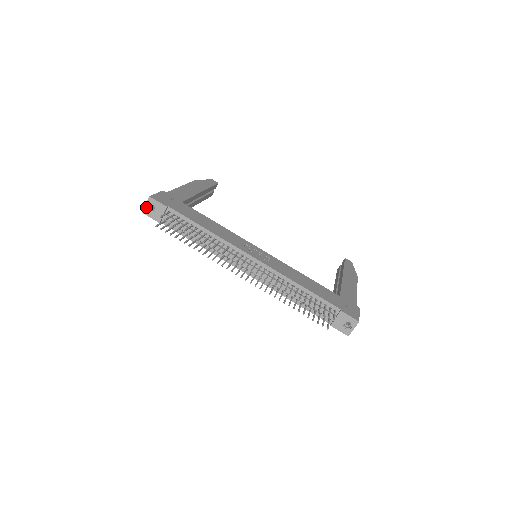
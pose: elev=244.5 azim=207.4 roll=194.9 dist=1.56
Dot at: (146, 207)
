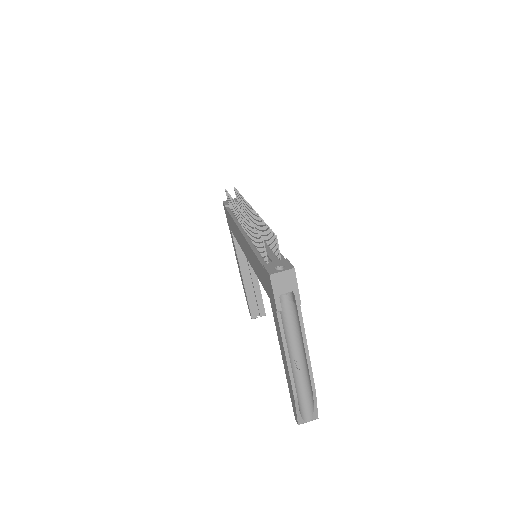
Dot at: occluded
